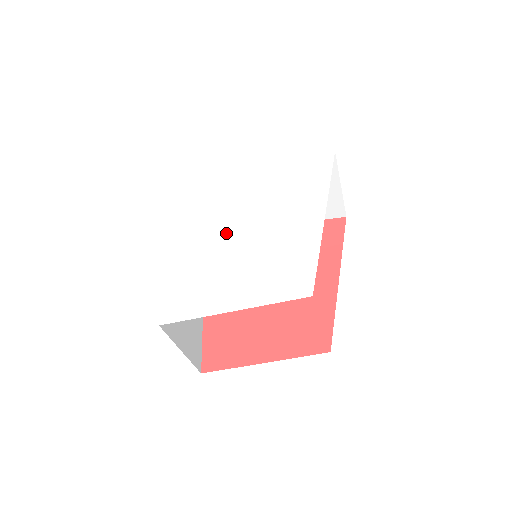
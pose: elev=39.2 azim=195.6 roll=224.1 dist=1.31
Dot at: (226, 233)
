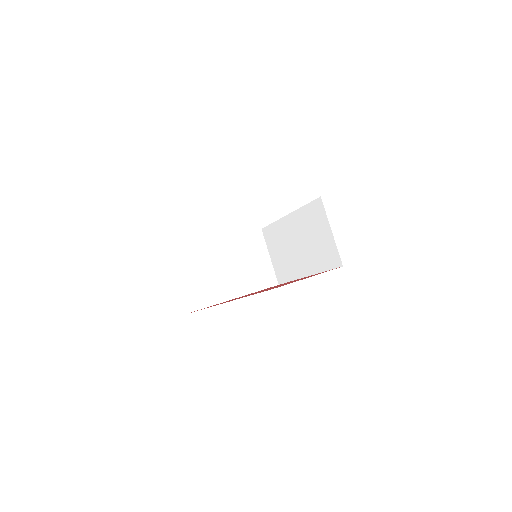
Dot at: occluded
